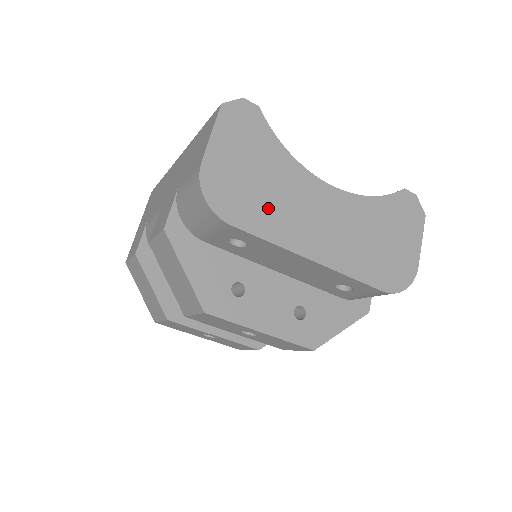
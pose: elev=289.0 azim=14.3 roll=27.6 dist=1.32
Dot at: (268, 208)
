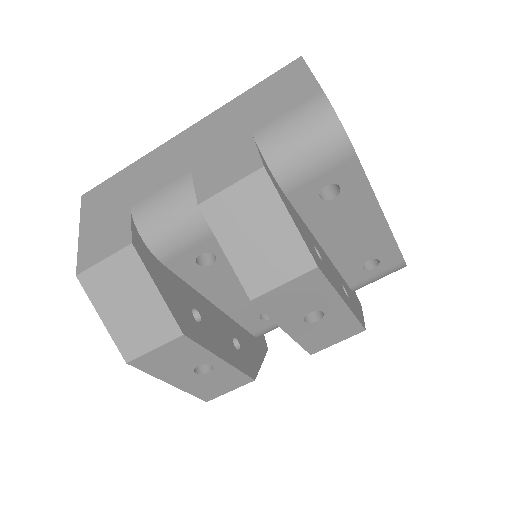
Dot at: occluded
